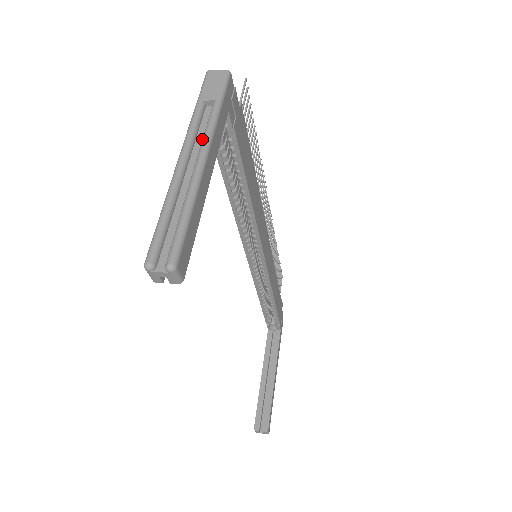
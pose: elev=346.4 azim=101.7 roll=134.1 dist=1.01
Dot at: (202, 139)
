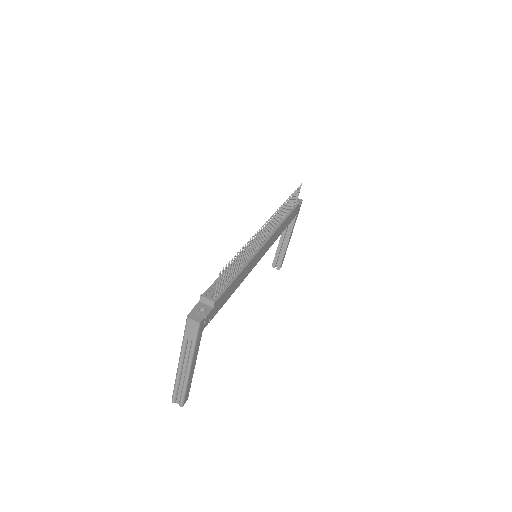
Dot at: (188, 359)
